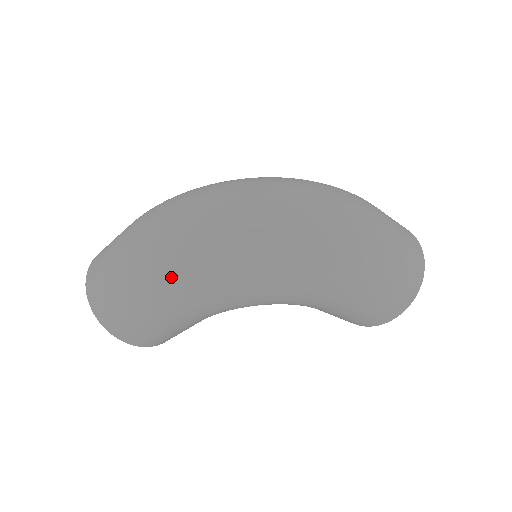
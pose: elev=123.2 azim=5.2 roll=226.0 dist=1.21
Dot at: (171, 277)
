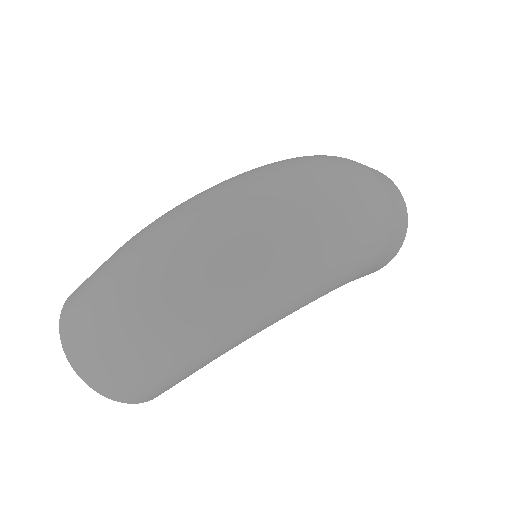
Dot at: (206, 333)
